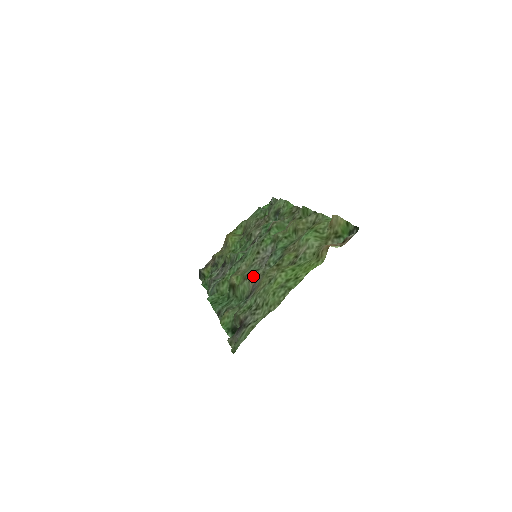
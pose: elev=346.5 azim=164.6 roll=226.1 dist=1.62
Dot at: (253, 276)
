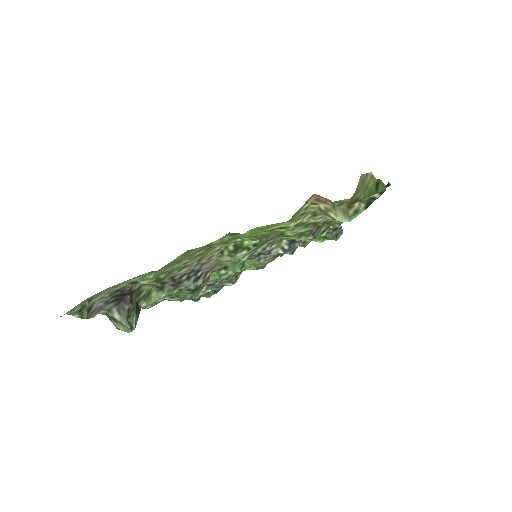
Dot at: occluded
